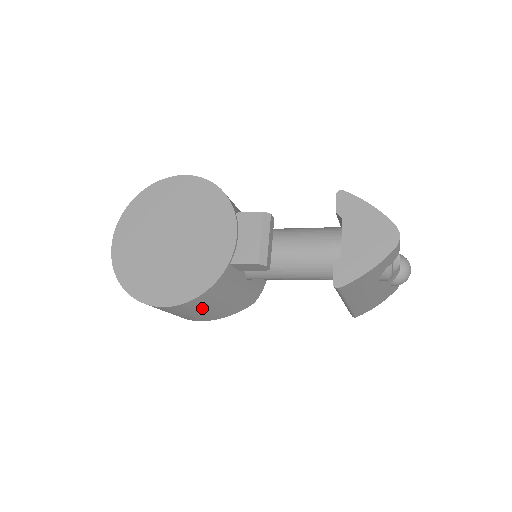
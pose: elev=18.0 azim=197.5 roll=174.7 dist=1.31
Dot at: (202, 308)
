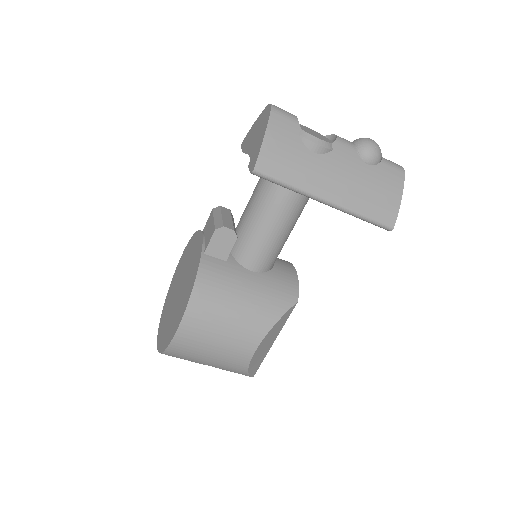
Dot at: (219, 313)
